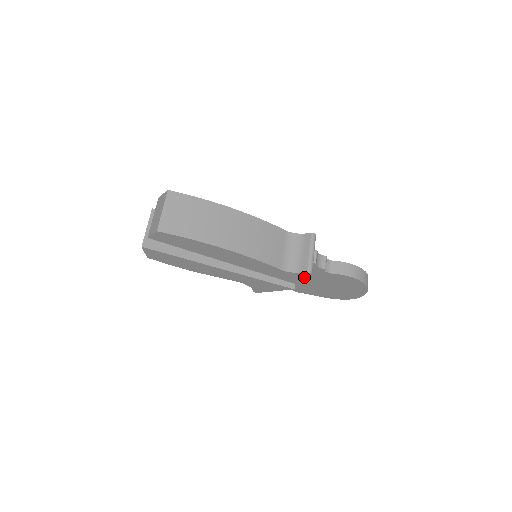
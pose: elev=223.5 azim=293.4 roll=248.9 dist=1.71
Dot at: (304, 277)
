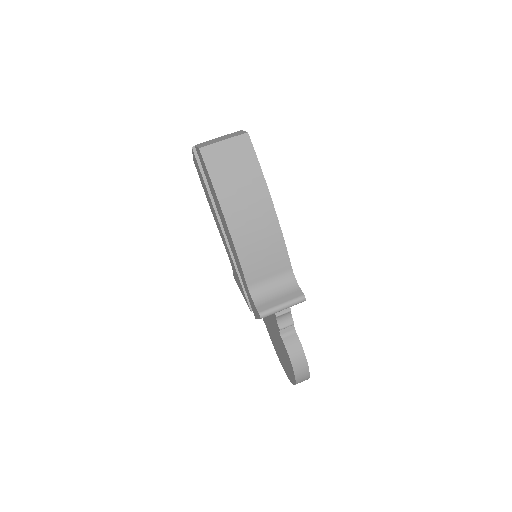
Dot at: (257, 313)
